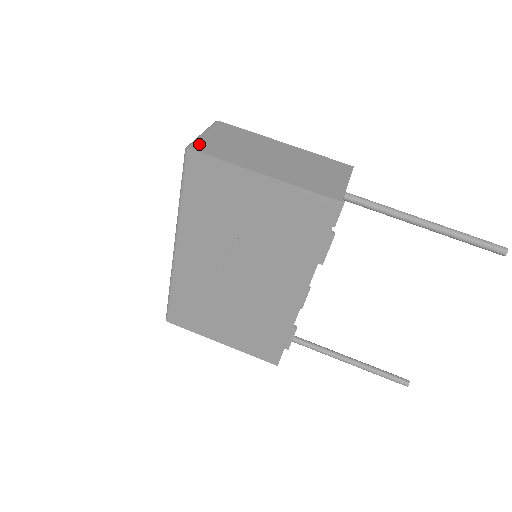
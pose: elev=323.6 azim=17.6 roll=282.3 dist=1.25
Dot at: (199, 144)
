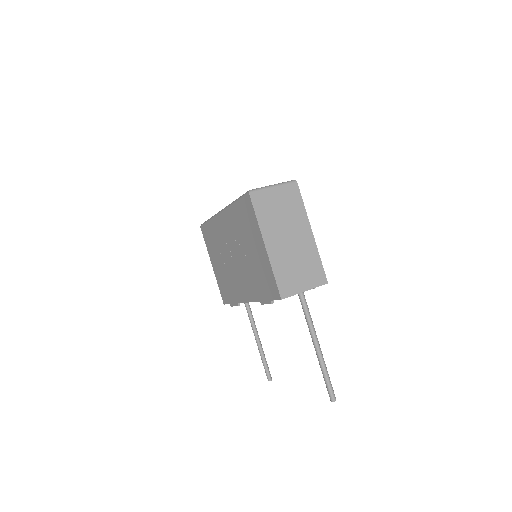
Dot at: (259, 194)
